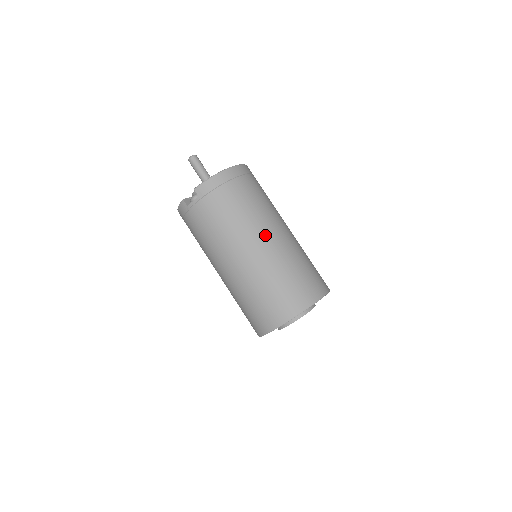
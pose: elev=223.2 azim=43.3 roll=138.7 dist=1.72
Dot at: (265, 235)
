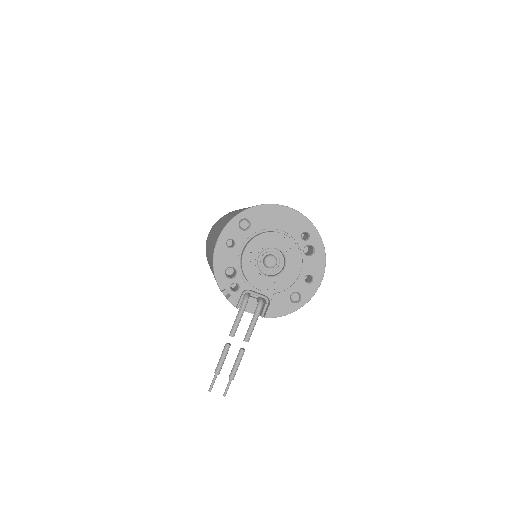
Dot at: occluded
